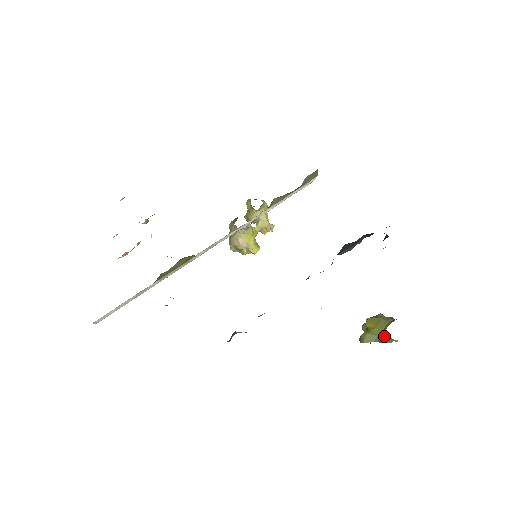
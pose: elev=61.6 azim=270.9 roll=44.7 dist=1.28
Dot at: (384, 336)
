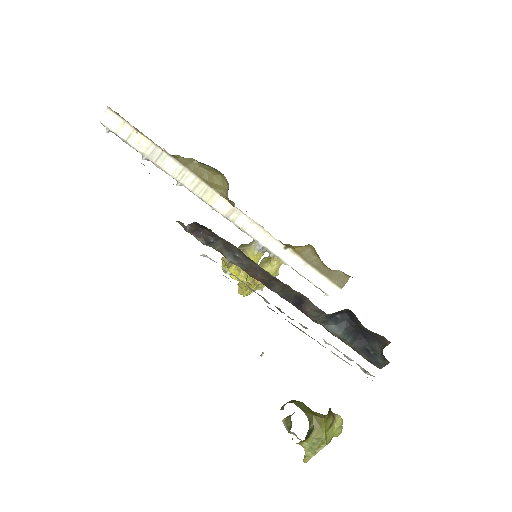
Dot at: (320, 423)
